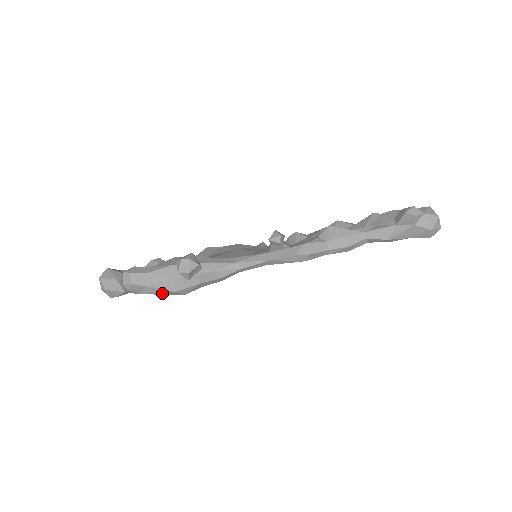
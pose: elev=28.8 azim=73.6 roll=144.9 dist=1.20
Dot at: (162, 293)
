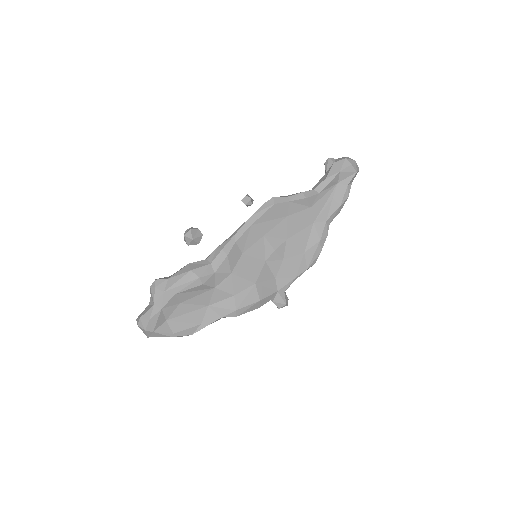
Dot at: (181, 281)
